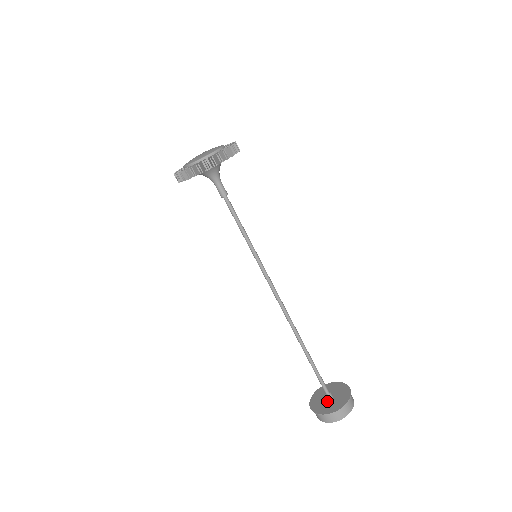
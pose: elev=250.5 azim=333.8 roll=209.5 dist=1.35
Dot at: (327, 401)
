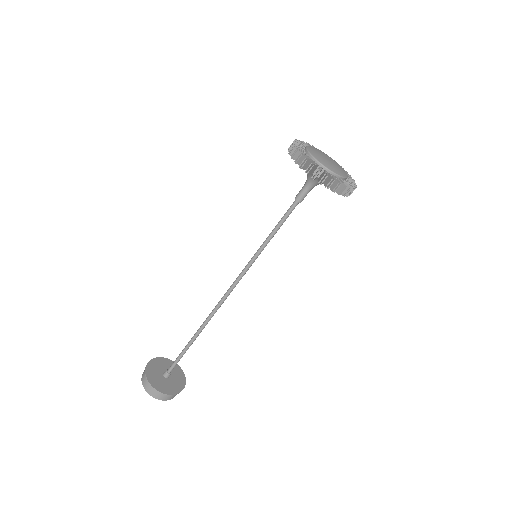
Dot at: (161, 373)
